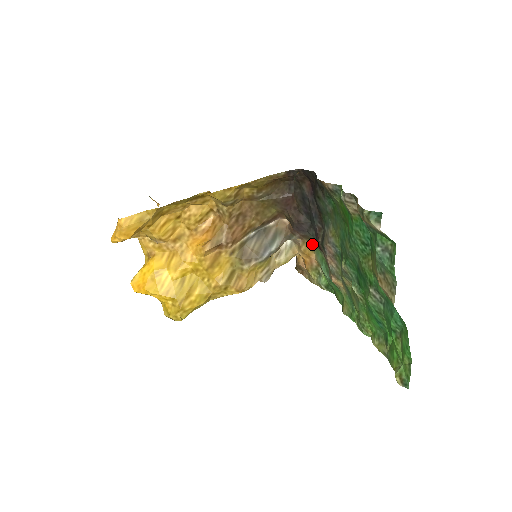
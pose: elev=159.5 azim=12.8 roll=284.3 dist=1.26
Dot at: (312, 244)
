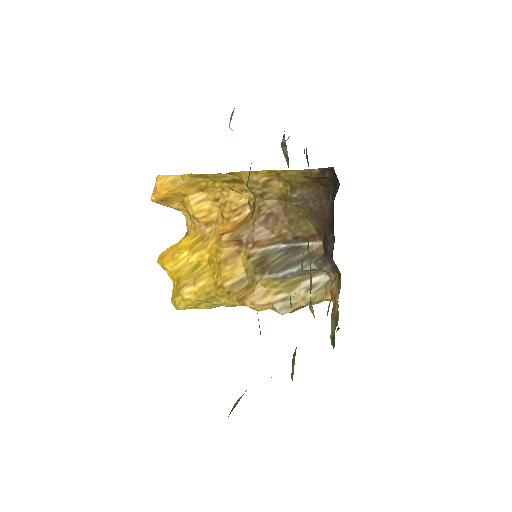
Dot at: (340, 281)
